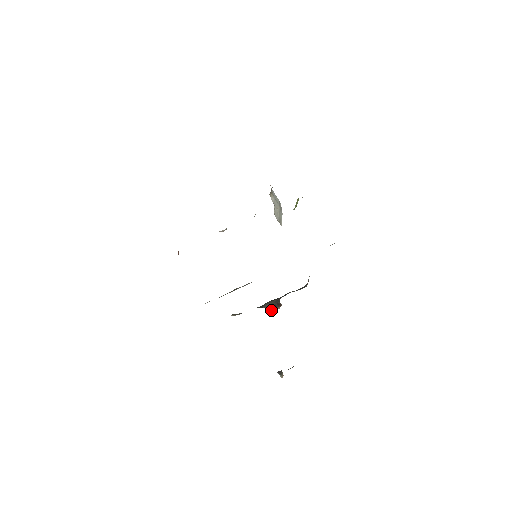
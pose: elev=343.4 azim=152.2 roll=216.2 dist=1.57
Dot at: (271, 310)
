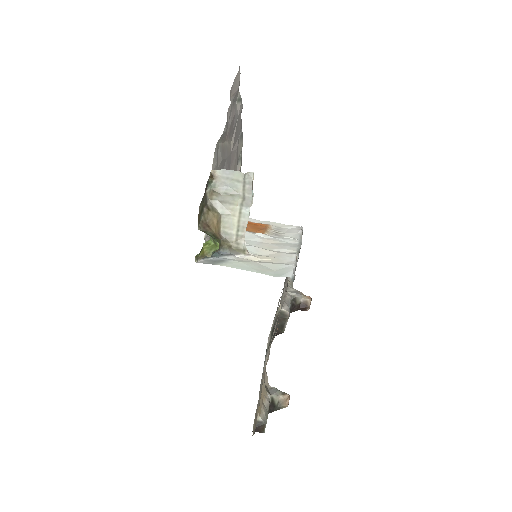
Dot at: occluded
